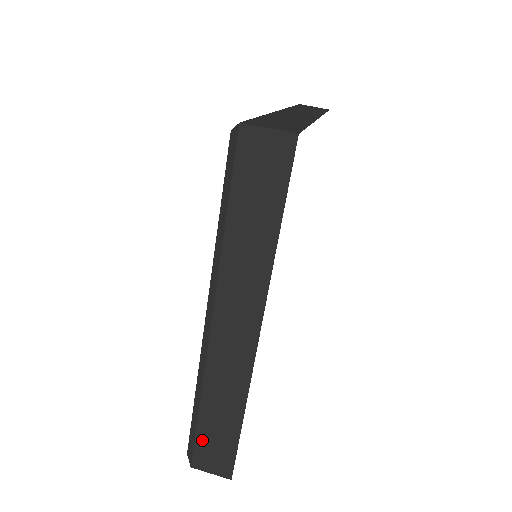
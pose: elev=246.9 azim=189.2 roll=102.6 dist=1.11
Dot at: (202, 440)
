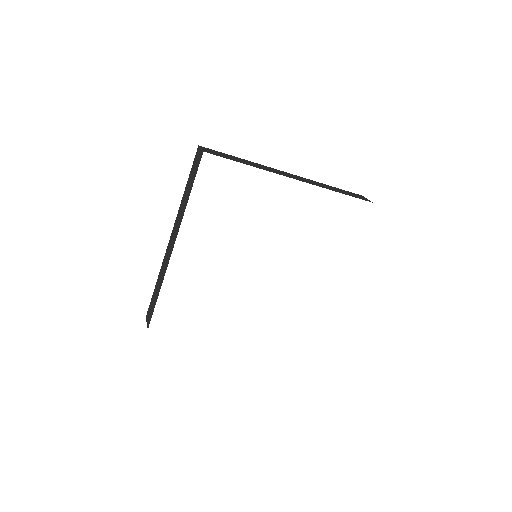
Dot at: (152, 301)
